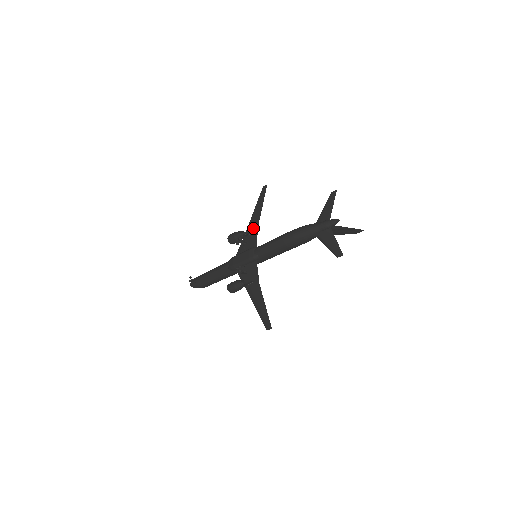
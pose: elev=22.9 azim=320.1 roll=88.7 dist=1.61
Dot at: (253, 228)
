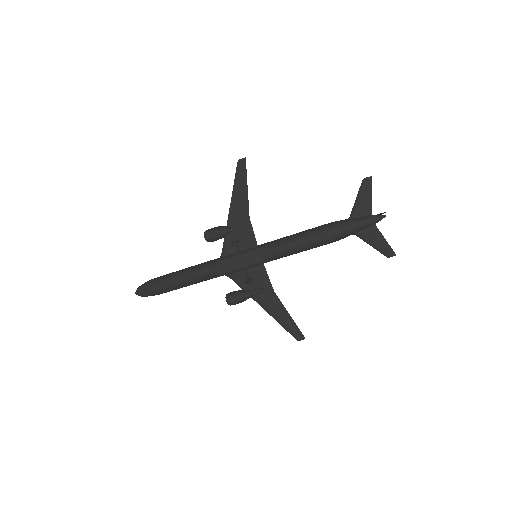
Dot at: (241, 220)
